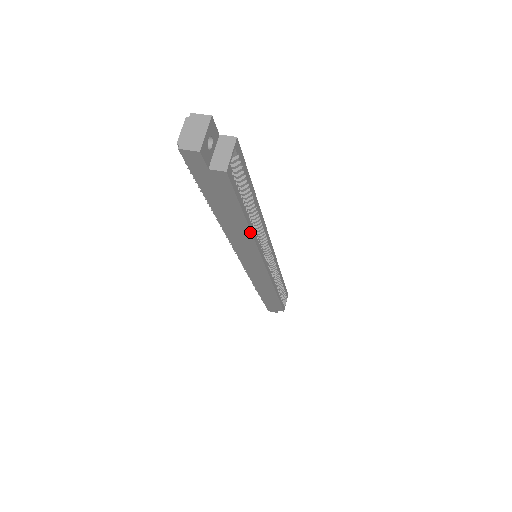
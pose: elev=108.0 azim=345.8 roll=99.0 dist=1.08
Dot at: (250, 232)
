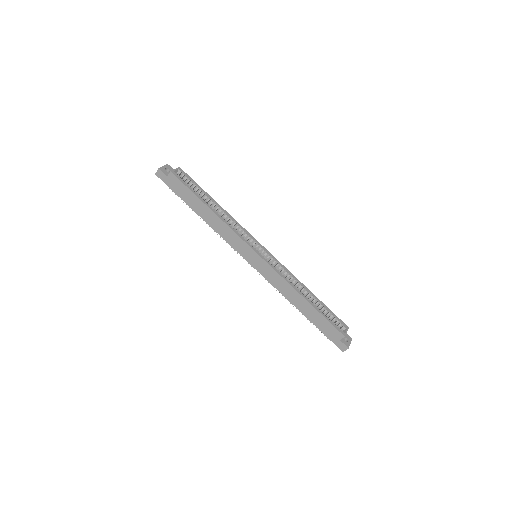
Dot at: (214, 213)
